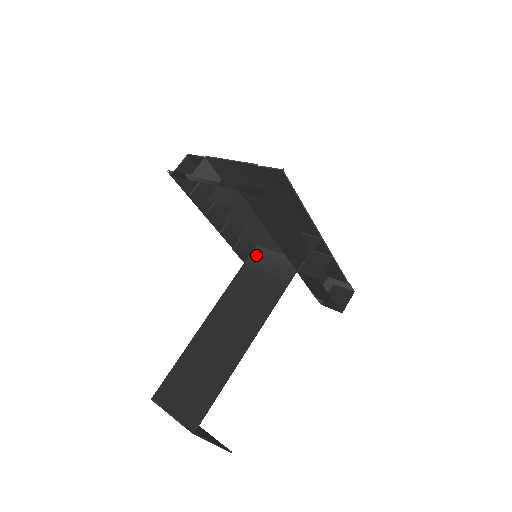
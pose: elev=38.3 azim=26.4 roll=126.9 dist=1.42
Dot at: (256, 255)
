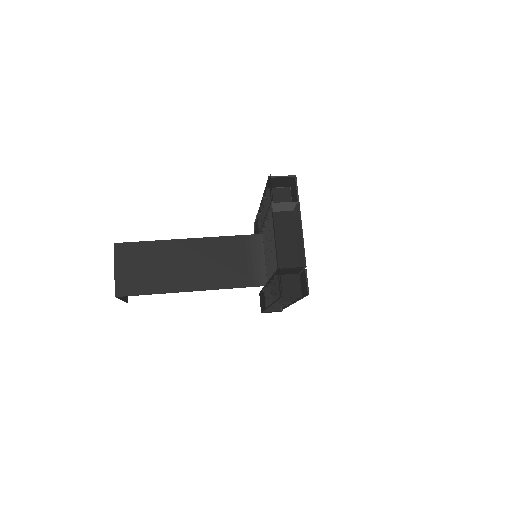
Dot at: (262, 240)
